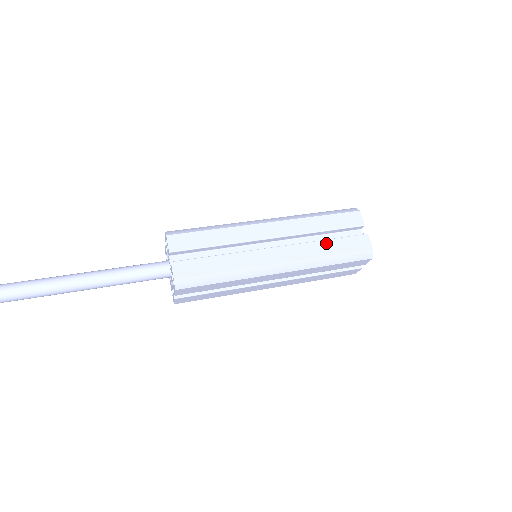
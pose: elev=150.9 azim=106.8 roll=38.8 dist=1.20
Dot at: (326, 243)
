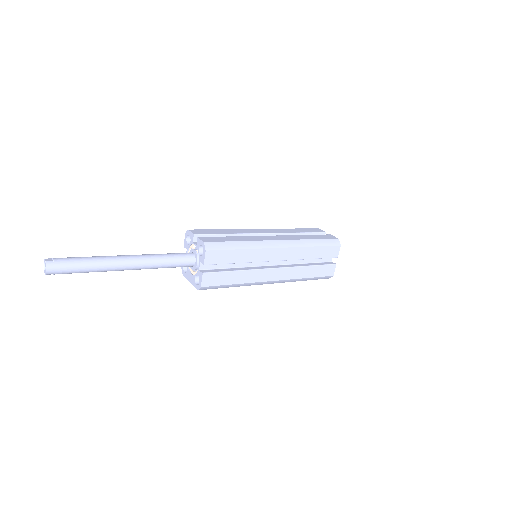
Dot at: (305, 236)
